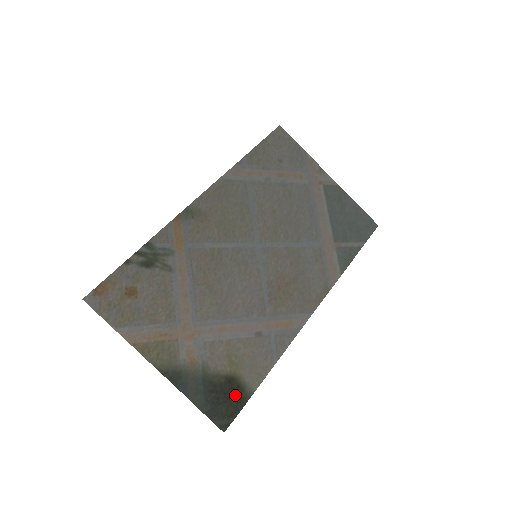
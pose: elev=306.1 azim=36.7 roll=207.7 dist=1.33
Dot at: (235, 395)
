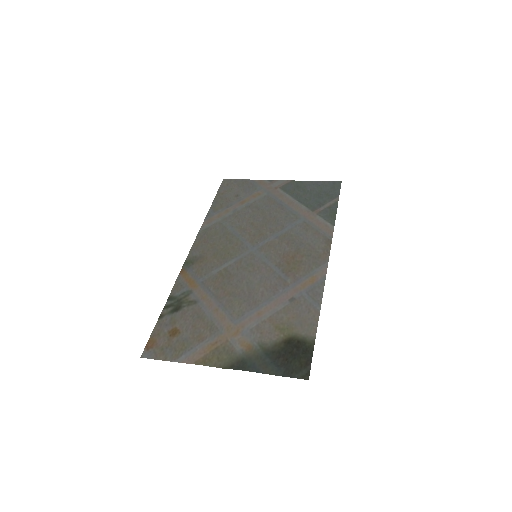
Dot at: (300, 349)
